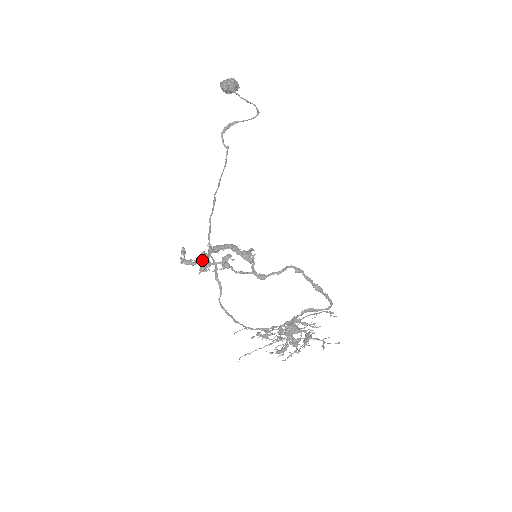
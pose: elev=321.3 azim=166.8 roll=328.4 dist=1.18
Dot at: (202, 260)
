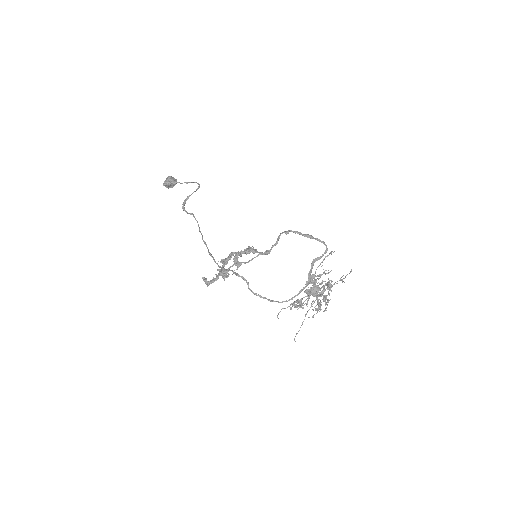
Dot at: (220, 272)
